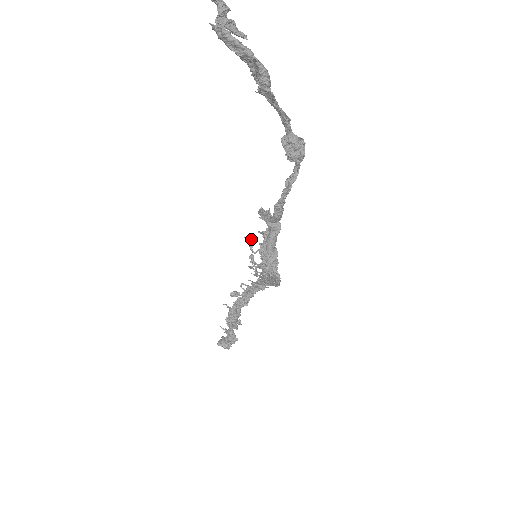
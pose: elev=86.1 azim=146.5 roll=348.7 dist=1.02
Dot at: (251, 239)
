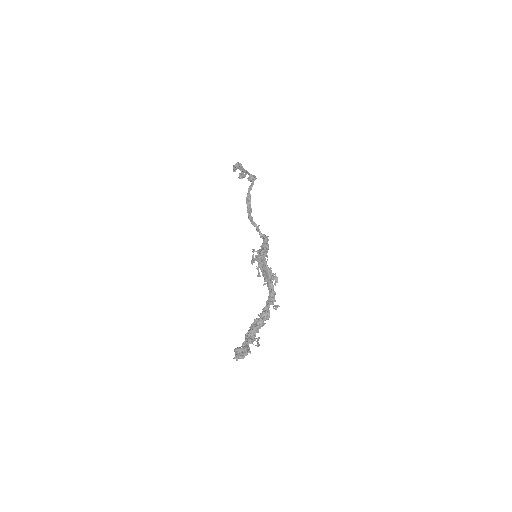
Dot at: occluded
